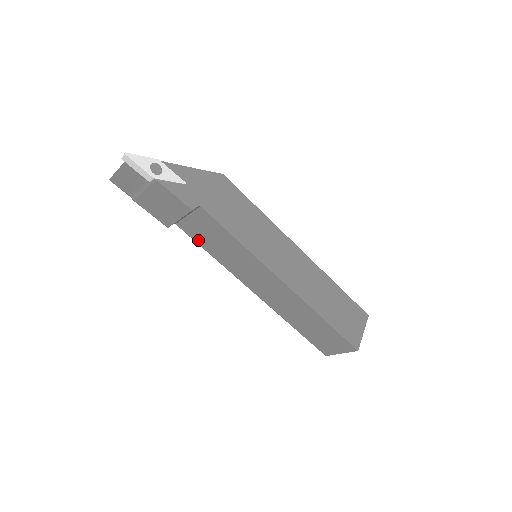
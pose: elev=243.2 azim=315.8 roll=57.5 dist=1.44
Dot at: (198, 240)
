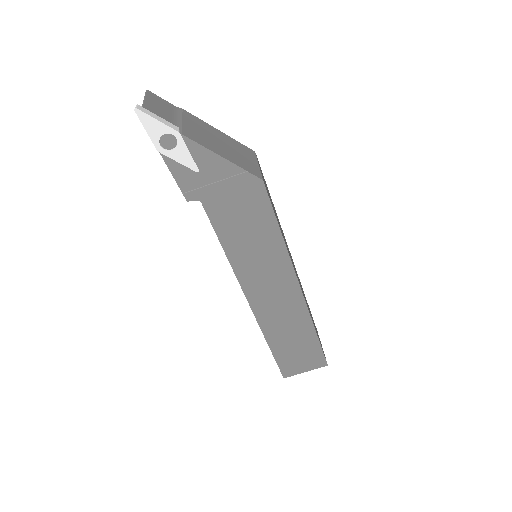
Dot at: occluded
